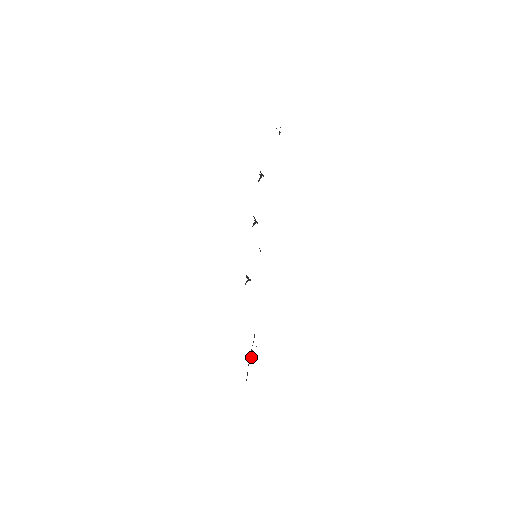
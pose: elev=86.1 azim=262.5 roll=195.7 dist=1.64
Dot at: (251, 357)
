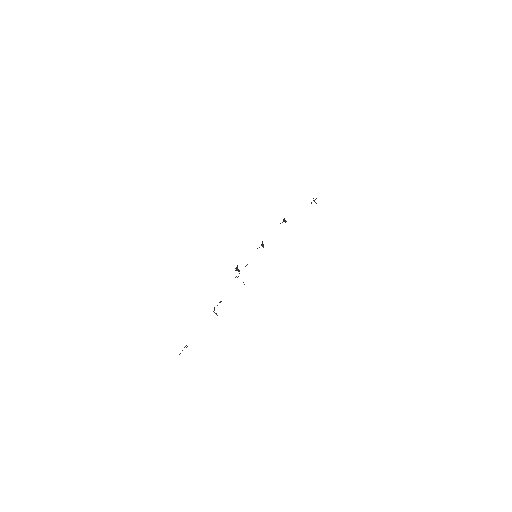
Dot at: (236, 276)
